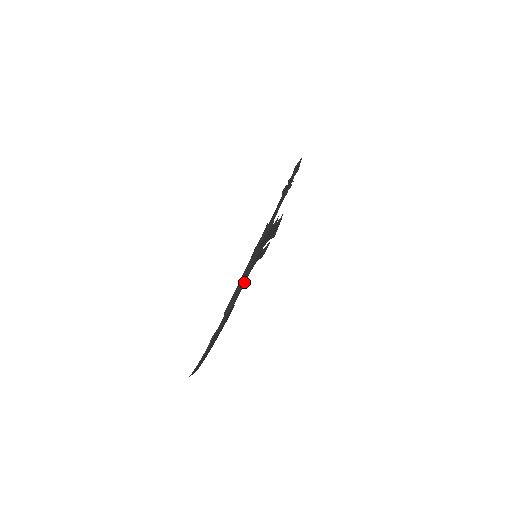
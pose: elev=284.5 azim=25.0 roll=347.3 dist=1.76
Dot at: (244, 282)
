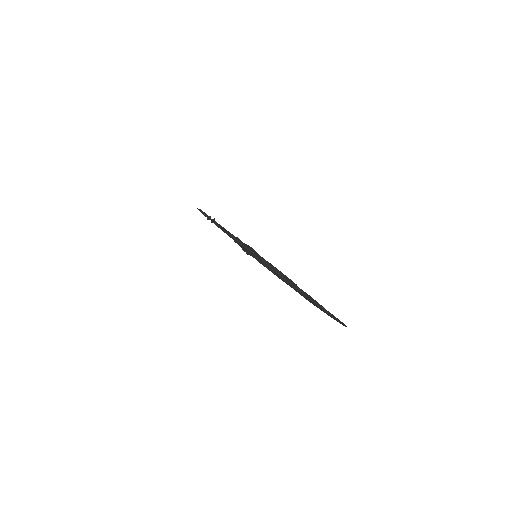
Dot at: (274, 267)
